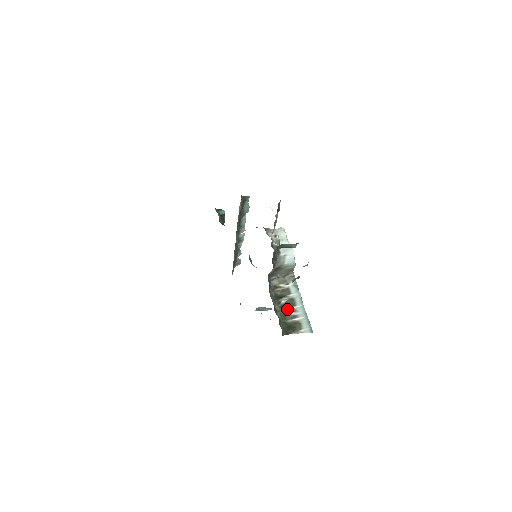
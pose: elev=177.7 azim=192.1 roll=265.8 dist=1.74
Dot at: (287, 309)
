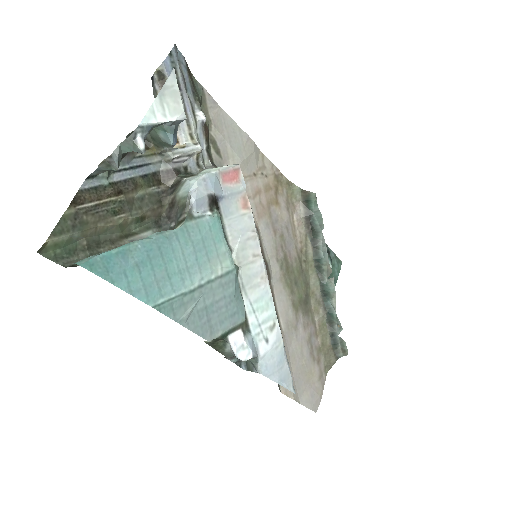
Dot at: occluded
